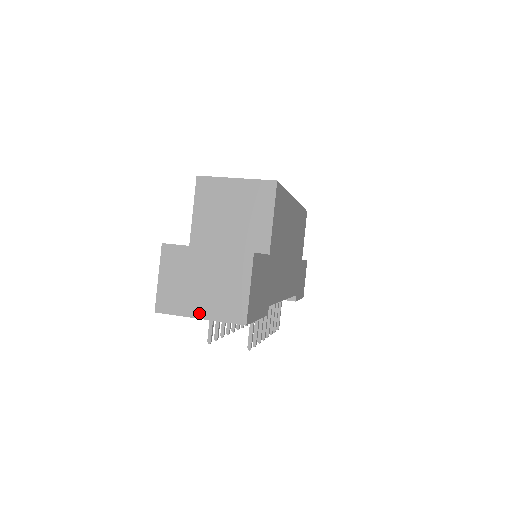
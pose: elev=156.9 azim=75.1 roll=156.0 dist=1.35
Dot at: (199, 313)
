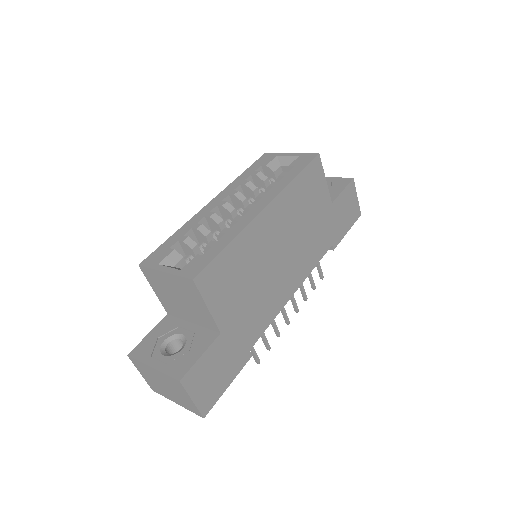
Dot at: (174, 401)
